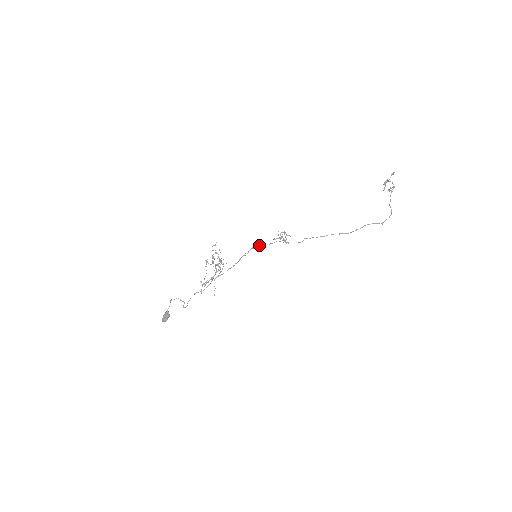
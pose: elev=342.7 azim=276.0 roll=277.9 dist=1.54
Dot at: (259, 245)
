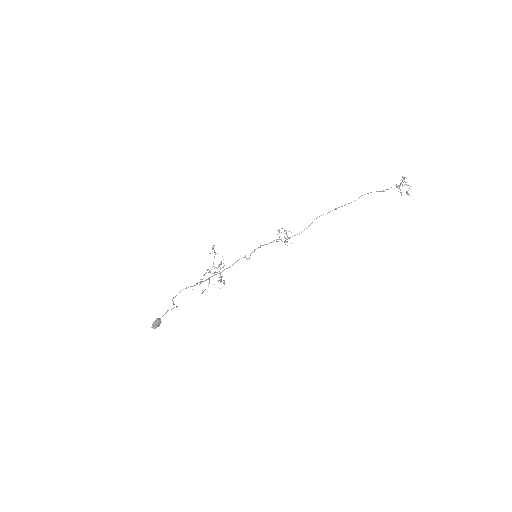
Dot at: (260, 246)
